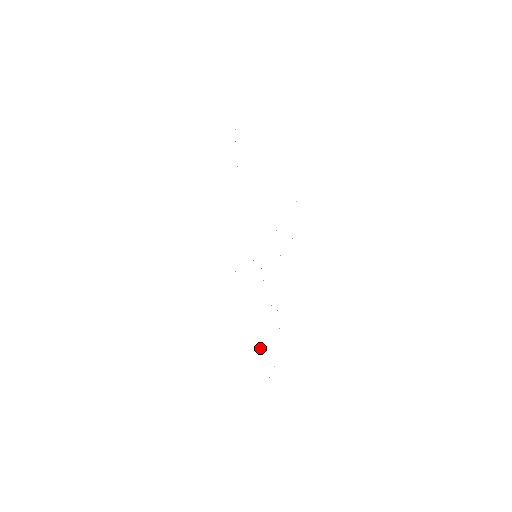
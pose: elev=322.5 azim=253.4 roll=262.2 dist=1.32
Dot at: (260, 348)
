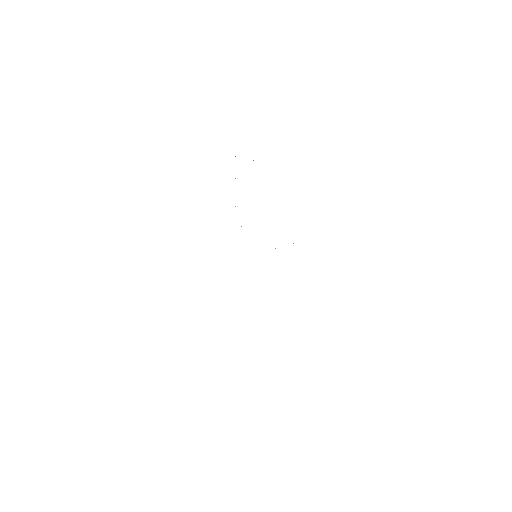
Dot at: occluded
